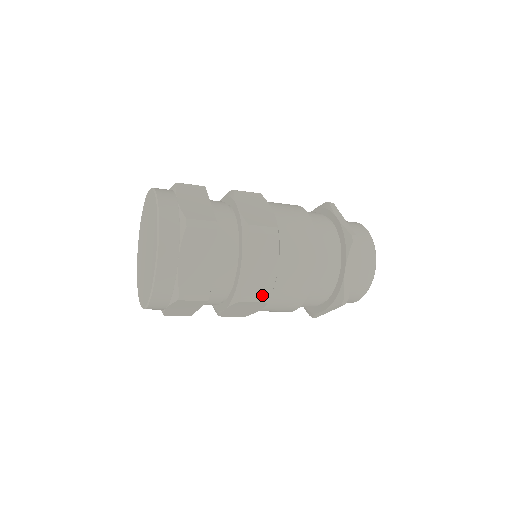
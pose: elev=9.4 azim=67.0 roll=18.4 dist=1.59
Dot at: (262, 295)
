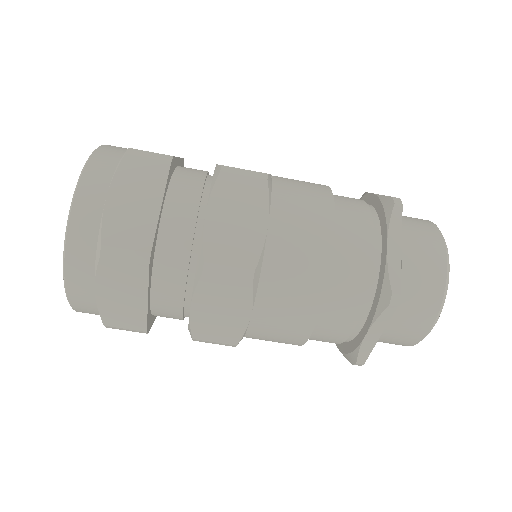
Dot at: (240, 265)
